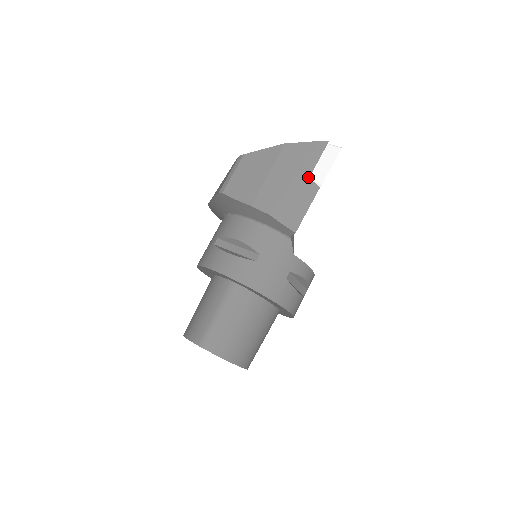
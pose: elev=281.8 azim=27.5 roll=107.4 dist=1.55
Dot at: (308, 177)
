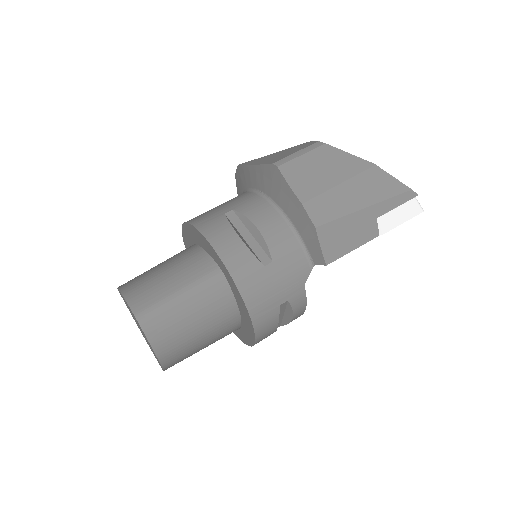
Dot at: (376, 217)
